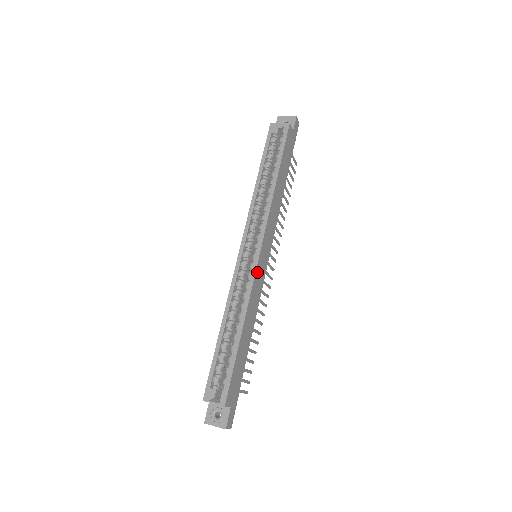
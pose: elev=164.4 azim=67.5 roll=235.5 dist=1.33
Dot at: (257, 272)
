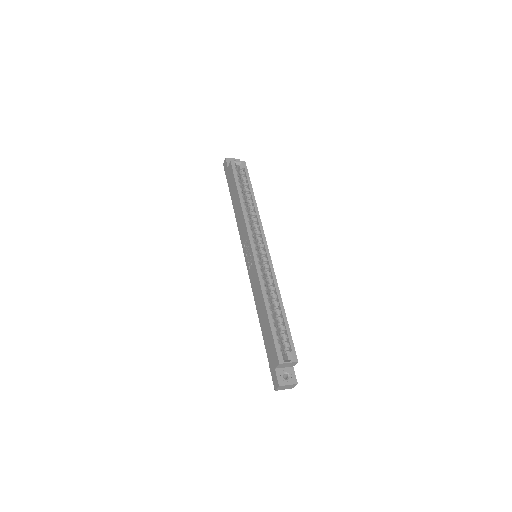
Dot at: (270, 264)
